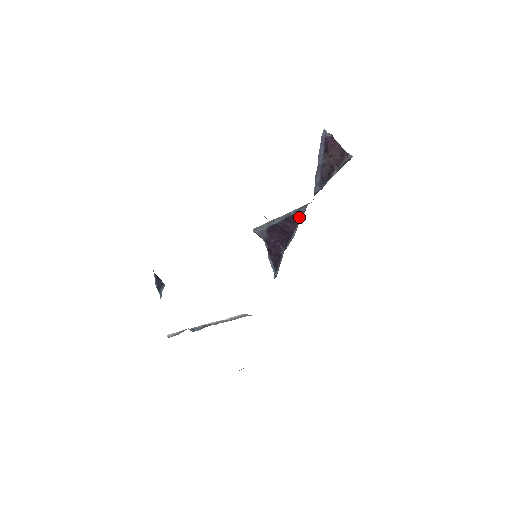
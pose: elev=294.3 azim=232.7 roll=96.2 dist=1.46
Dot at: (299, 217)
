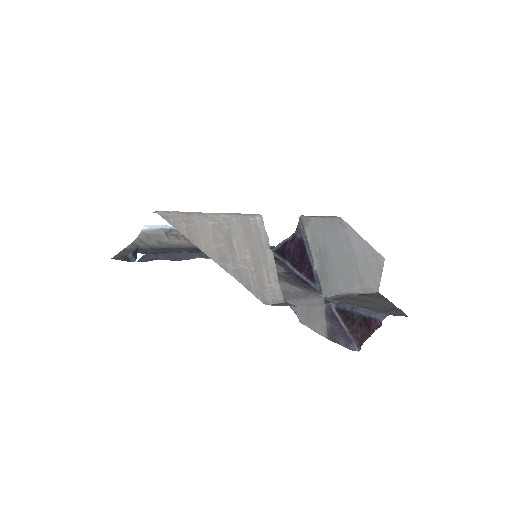
Dot at: (312, 281)
